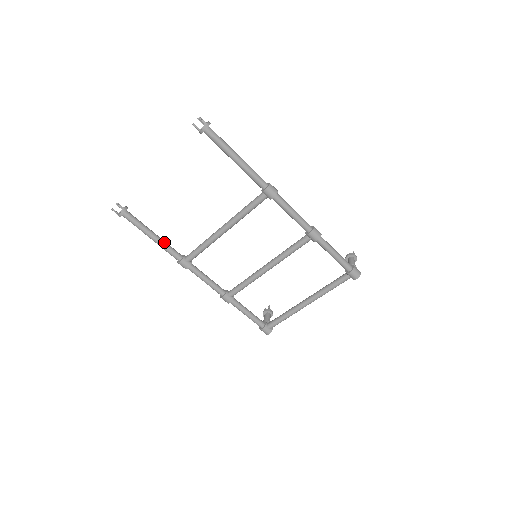
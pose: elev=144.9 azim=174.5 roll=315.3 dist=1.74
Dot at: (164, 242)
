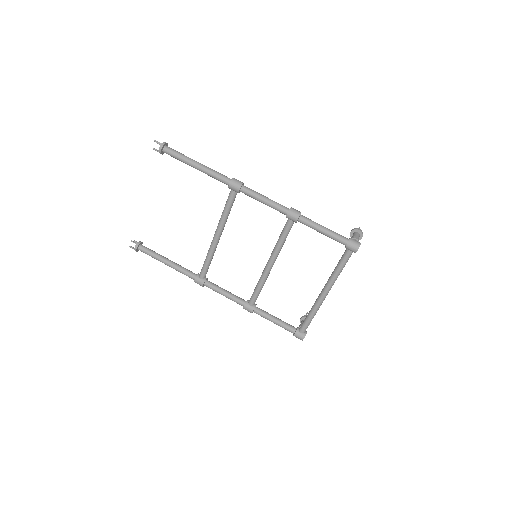
Dot at: (177, 265)
